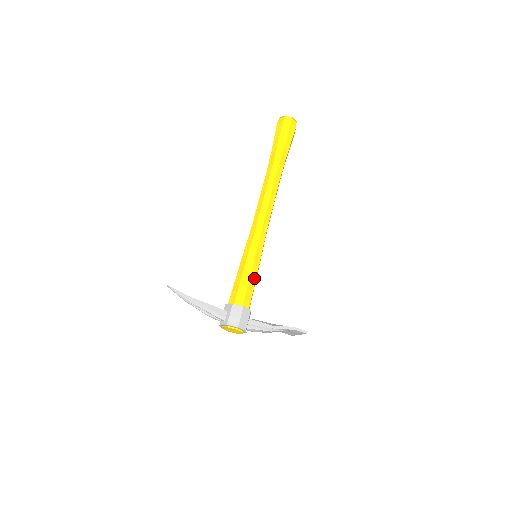
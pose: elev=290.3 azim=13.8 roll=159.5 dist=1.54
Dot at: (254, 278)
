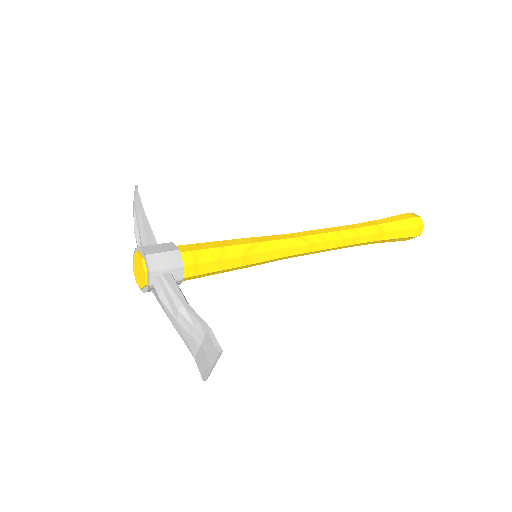
Dot at: (227, 255)
